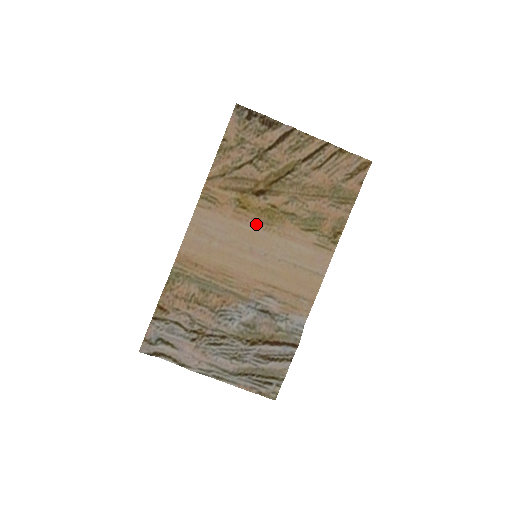
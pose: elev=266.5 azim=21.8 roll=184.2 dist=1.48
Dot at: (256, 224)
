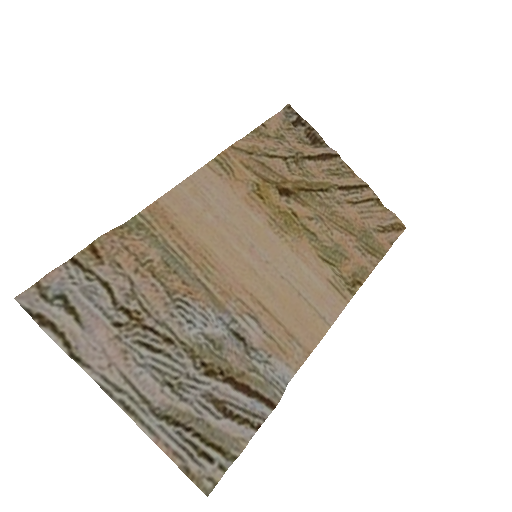
Dot at: (268, 222)
